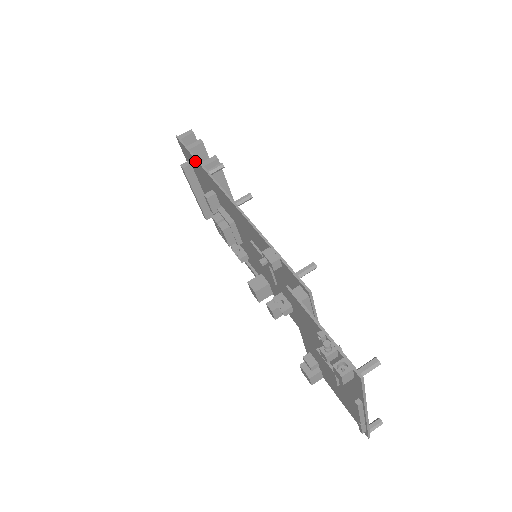
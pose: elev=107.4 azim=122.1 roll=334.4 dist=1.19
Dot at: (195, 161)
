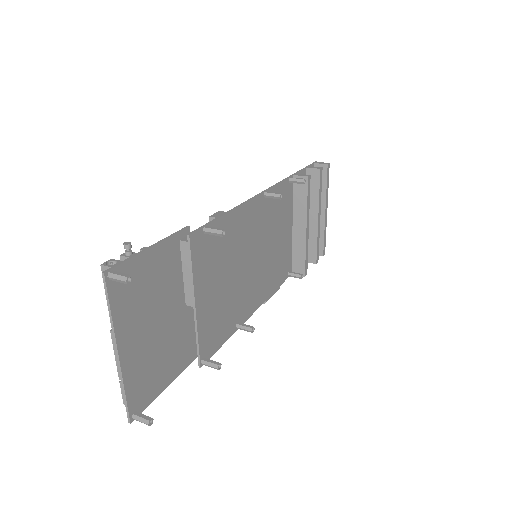
Dot at: occluded
